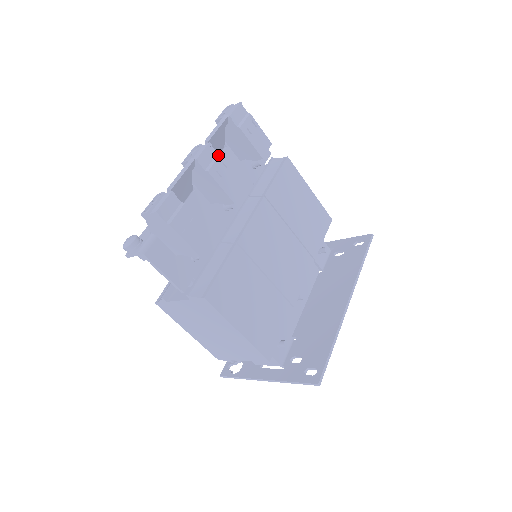
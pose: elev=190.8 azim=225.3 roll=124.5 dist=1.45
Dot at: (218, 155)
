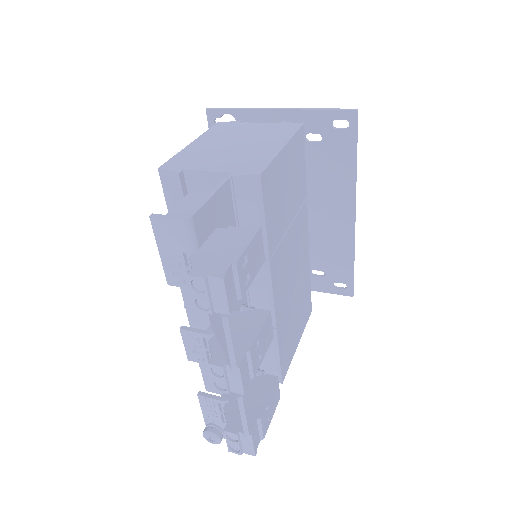
Dot at: (249, 354)
